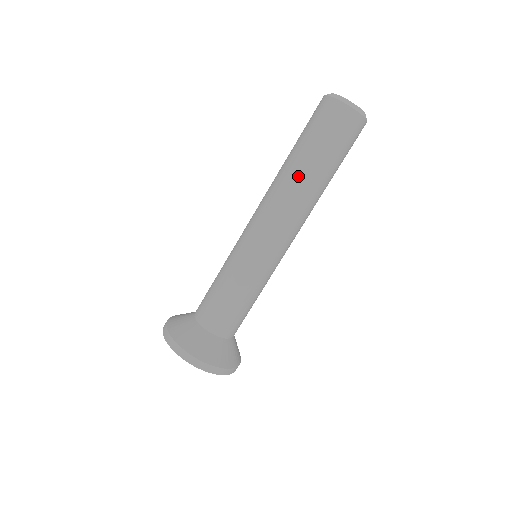
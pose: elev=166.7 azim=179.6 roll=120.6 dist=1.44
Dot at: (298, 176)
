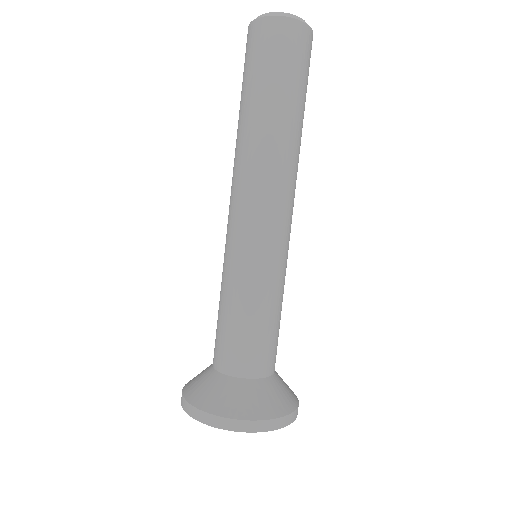
Dot at: (283, 131)
